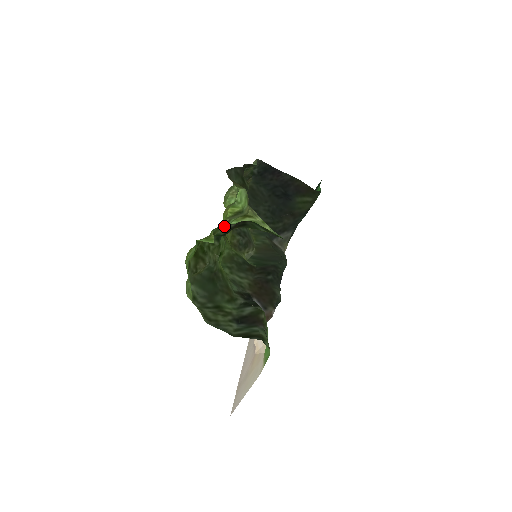
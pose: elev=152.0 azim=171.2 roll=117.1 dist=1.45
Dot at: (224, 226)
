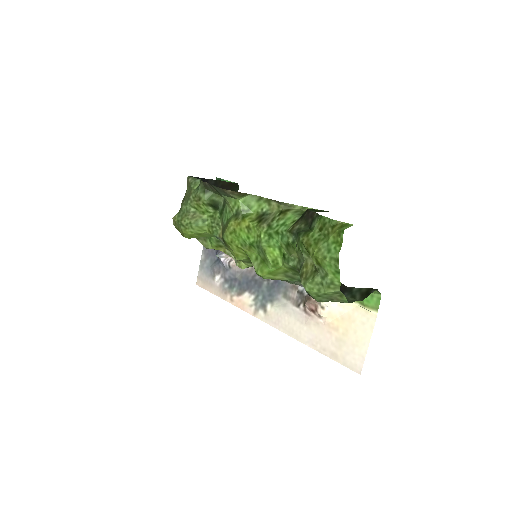
Dot at: (317, 217)
